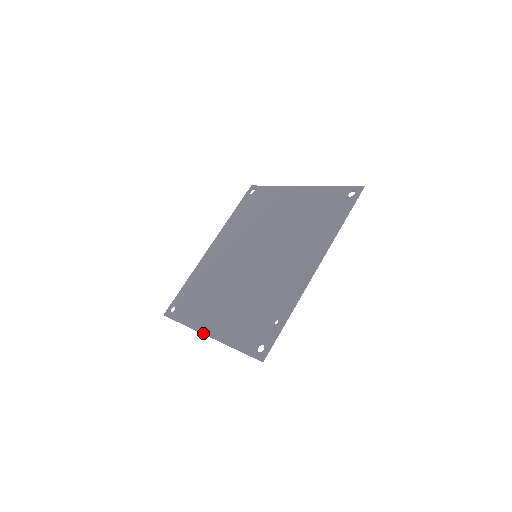
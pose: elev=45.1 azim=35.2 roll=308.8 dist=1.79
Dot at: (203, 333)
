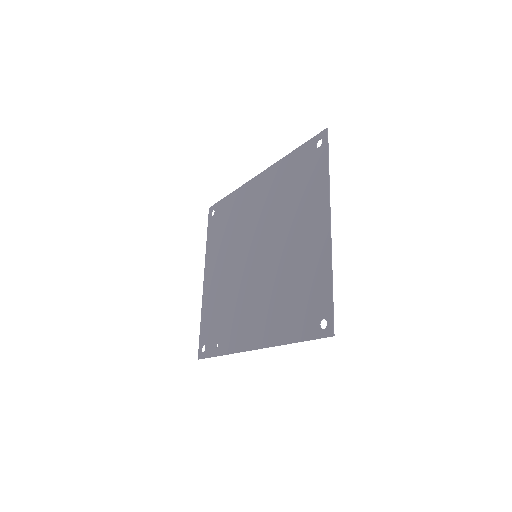
Dot at: (204, 275)
